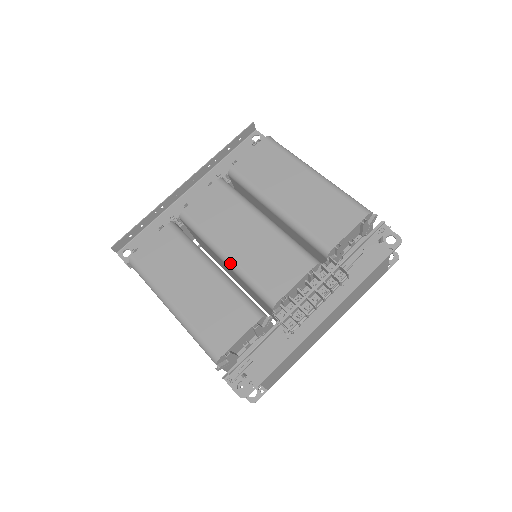
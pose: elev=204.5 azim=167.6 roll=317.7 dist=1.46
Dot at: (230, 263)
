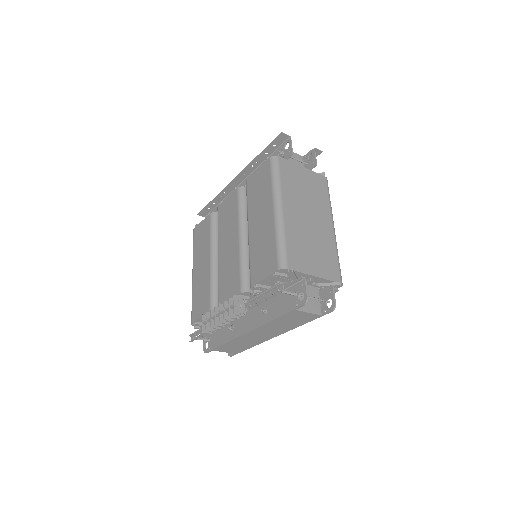
Dot at: (218, 262)
